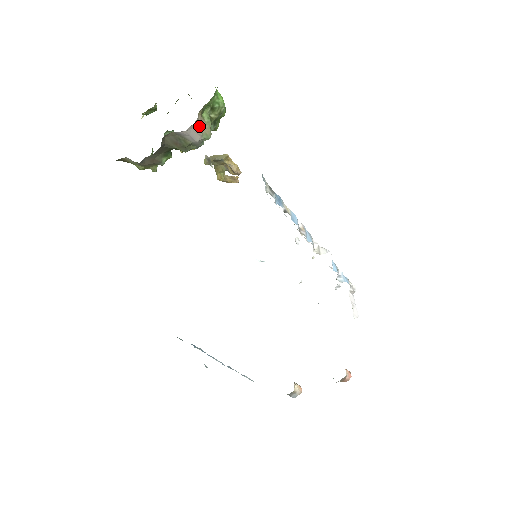
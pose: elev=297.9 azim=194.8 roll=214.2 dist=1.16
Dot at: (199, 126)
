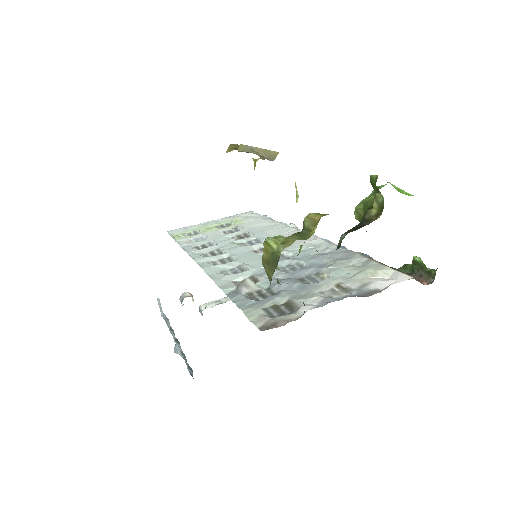
Dot at: occluded
